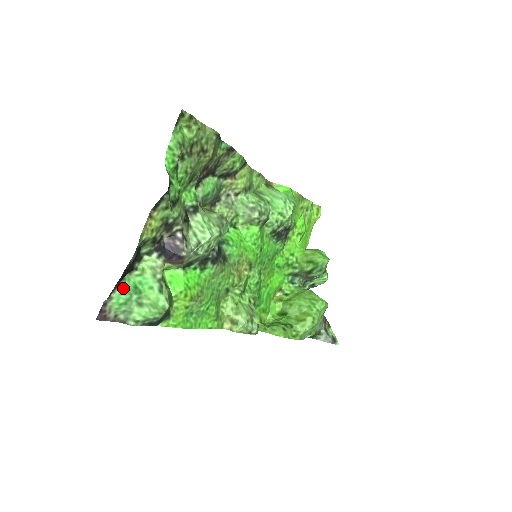
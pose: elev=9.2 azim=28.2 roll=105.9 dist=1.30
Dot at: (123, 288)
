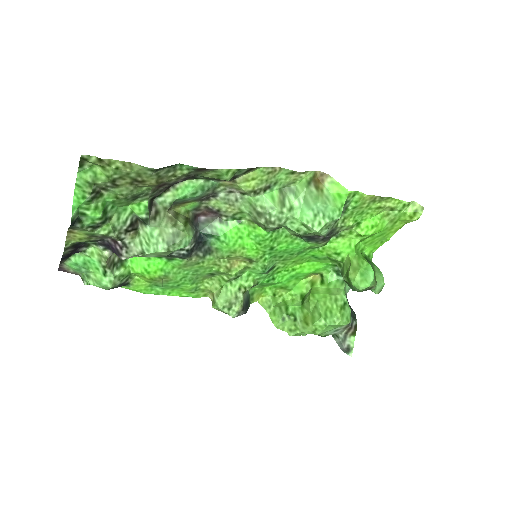
Dot at: (72, 261)
